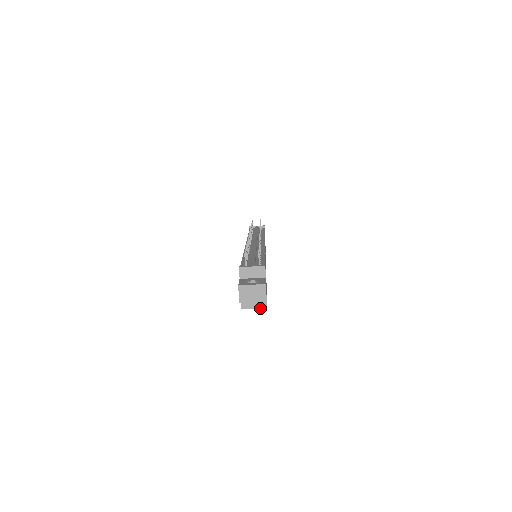
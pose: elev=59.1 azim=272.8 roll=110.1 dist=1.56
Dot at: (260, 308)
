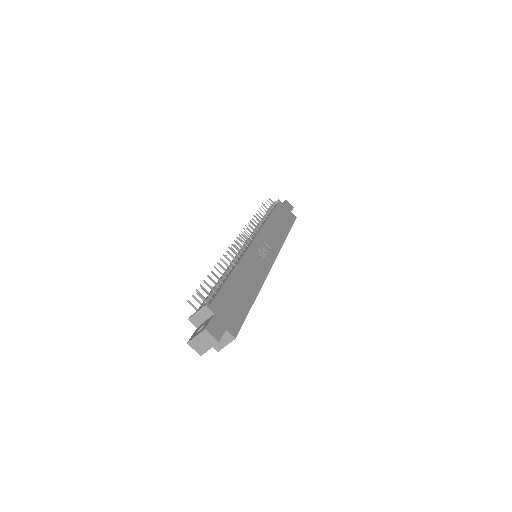
Dot at: (230, 342)
